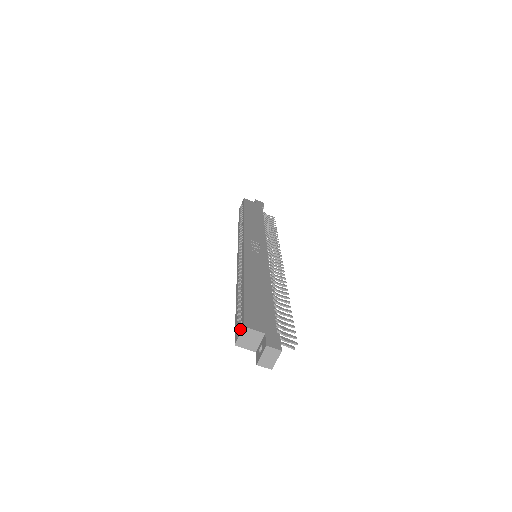
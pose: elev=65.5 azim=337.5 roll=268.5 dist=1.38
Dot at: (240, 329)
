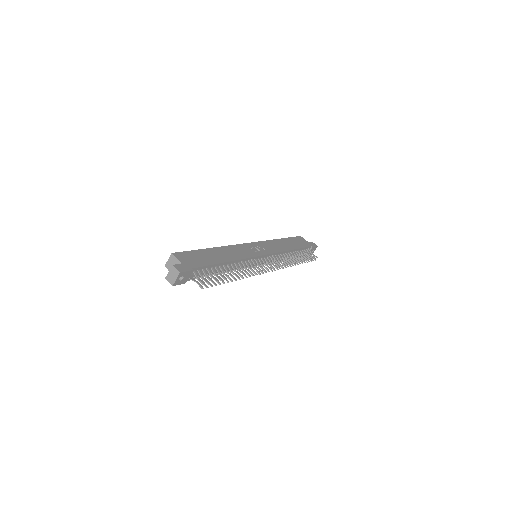
Dot at: occluded
